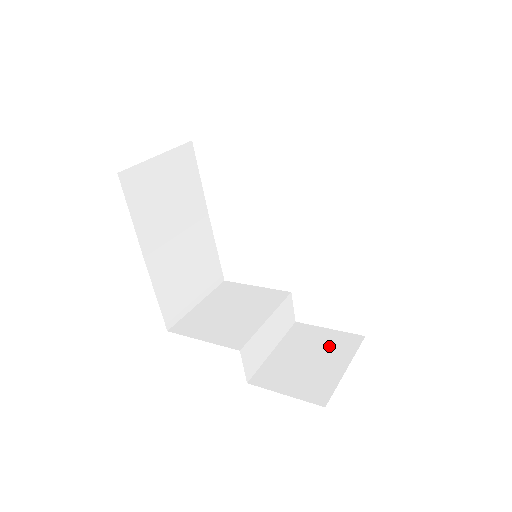
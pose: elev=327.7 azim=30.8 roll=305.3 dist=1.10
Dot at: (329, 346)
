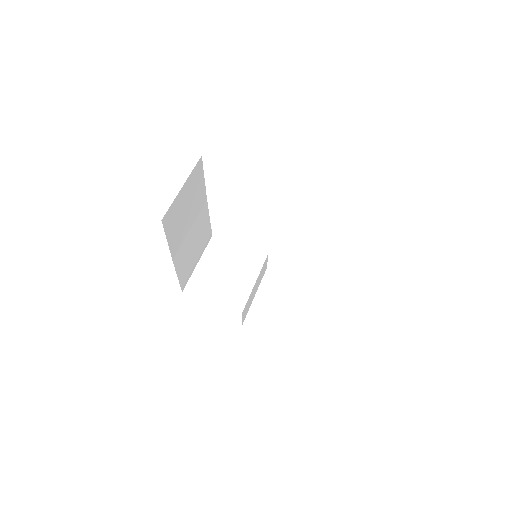
Dot at: (293, 293)
